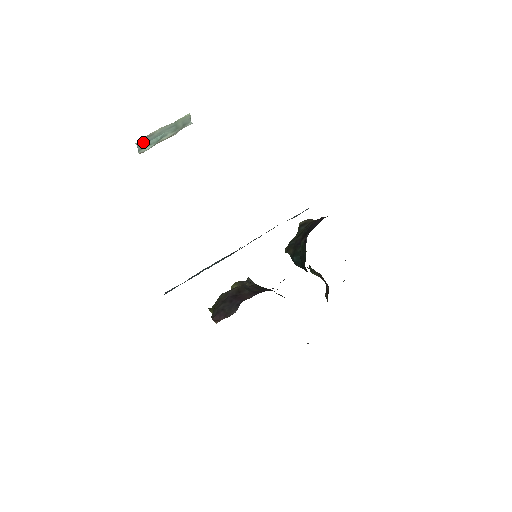
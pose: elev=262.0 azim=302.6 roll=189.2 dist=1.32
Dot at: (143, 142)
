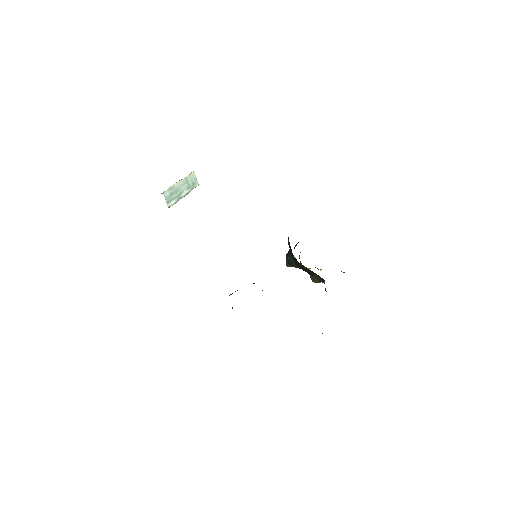
Dot at: (168, 195)
